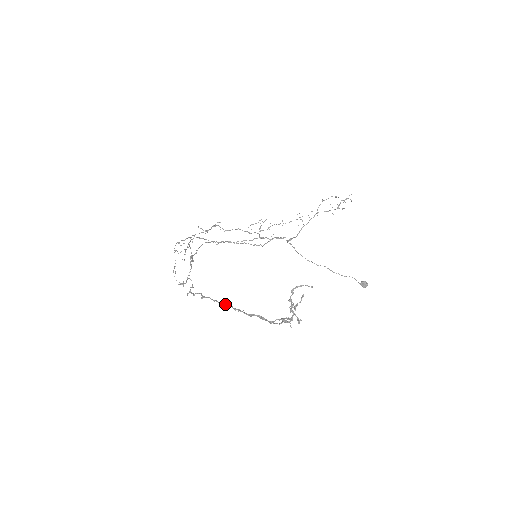
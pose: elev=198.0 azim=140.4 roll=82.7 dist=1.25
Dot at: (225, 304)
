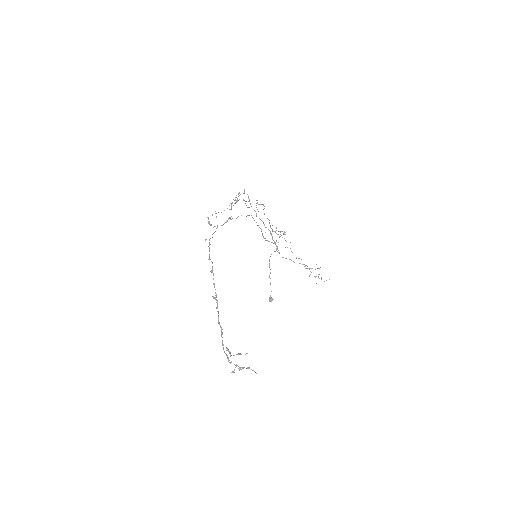
Dot at: occluded
